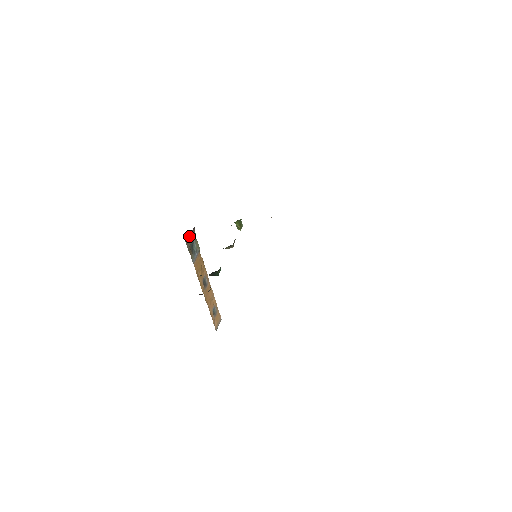
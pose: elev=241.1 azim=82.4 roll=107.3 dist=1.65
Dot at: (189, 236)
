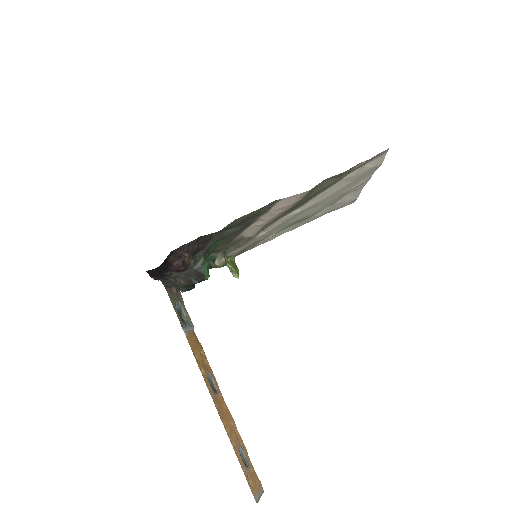
Dot at: (172, 291)
